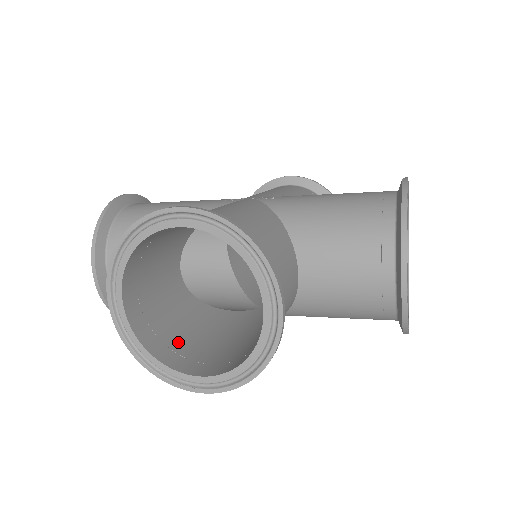
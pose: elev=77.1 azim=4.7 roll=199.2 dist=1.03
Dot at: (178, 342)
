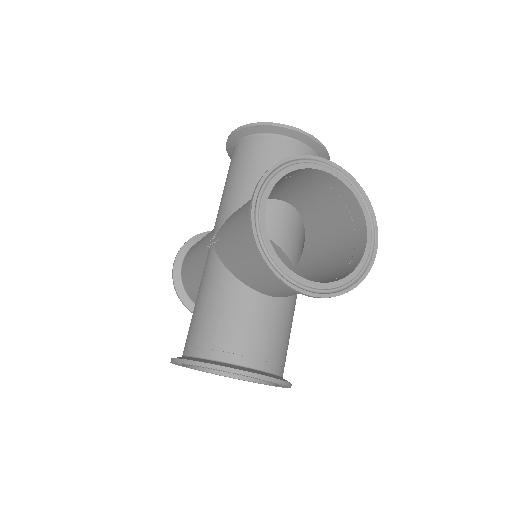
Dot at: occluded
